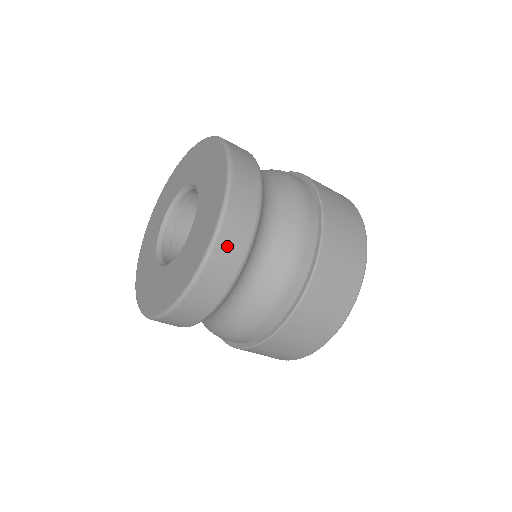
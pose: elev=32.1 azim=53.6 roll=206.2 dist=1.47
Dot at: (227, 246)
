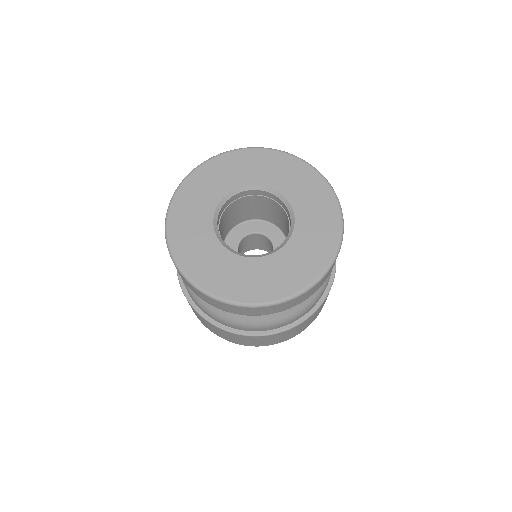
Dot at: (316, 287)
